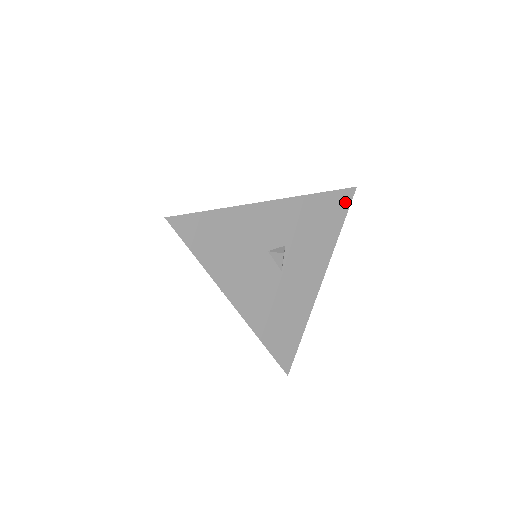
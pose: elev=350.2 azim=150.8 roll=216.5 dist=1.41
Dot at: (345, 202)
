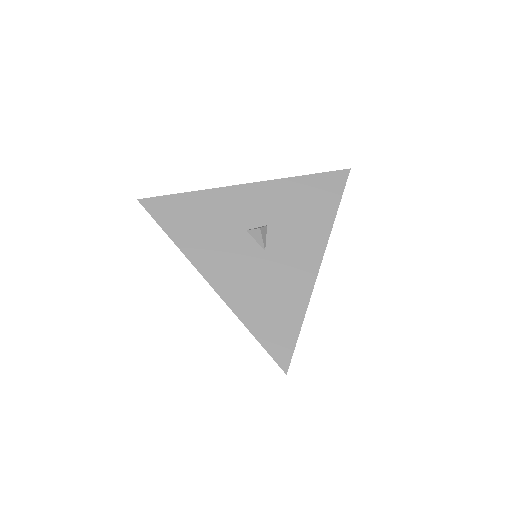
Dot at: (338, 183)
